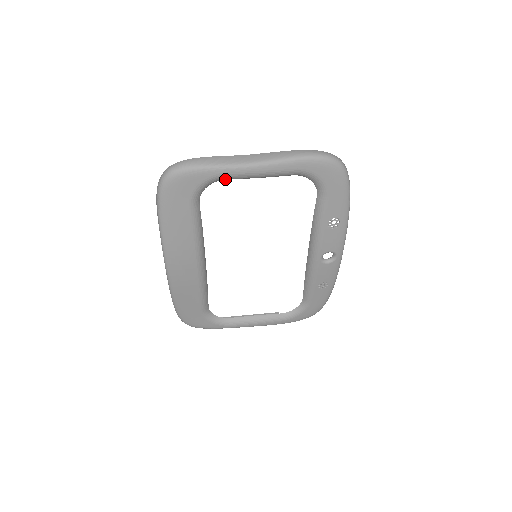
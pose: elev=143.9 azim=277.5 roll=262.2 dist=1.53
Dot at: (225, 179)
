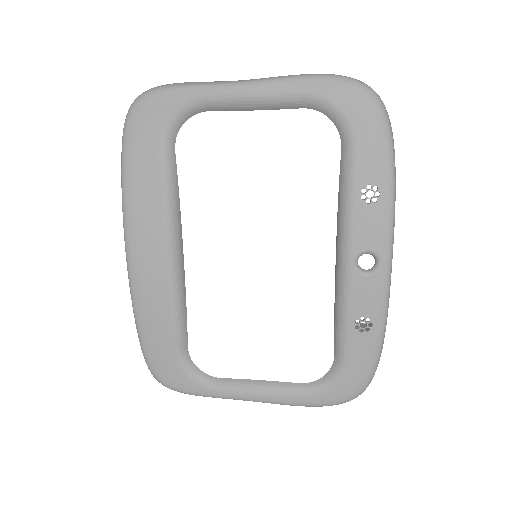
Dot at: (208, 109)
